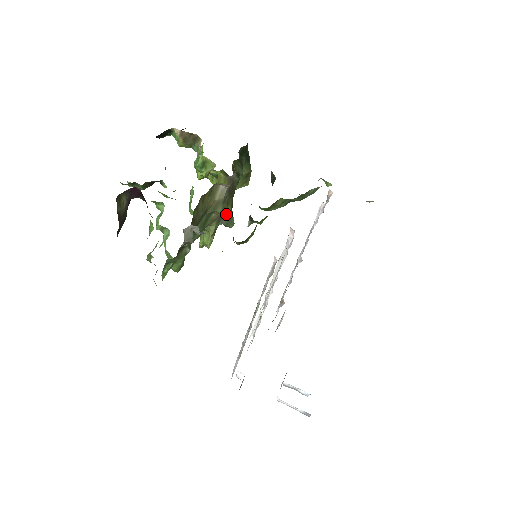
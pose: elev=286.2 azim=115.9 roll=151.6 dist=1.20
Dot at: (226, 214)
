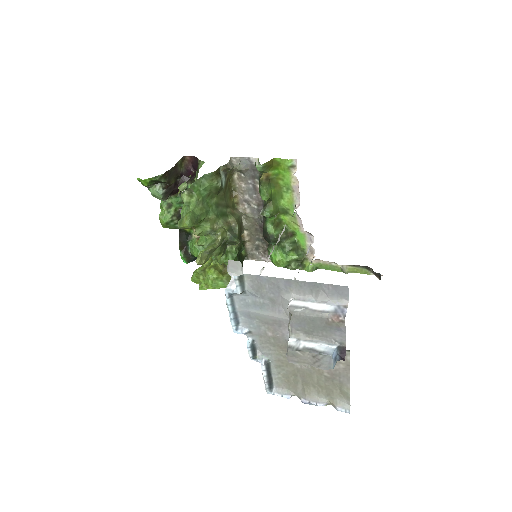
Dot at: (237, 228)
